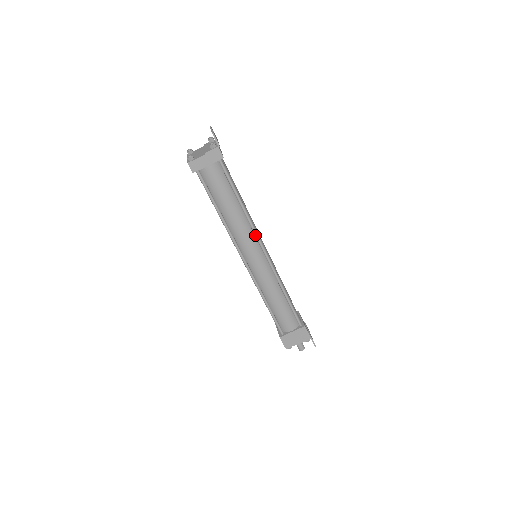
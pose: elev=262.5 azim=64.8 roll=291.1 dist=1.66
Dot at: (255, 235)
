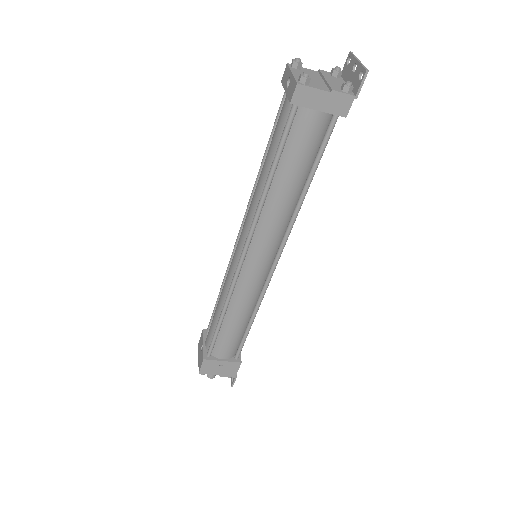
Dot at: (284, 237)
